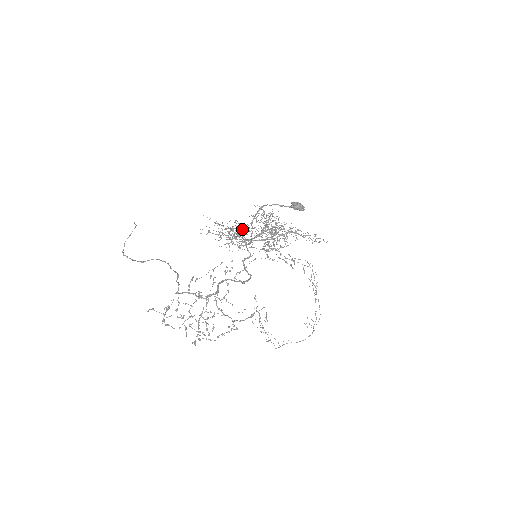
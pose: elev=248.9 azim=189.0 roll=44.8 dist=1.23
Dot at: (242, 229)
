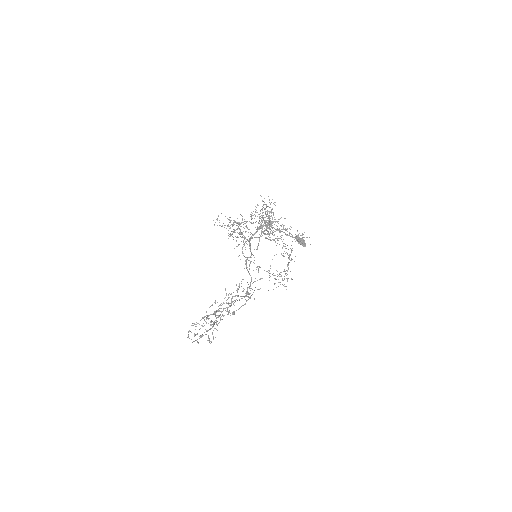
Dot at: occluded
